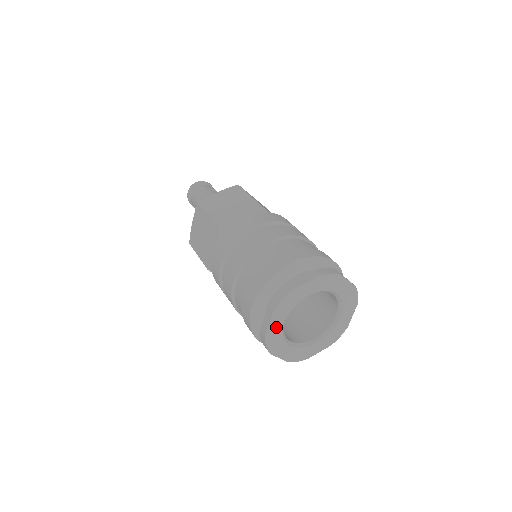
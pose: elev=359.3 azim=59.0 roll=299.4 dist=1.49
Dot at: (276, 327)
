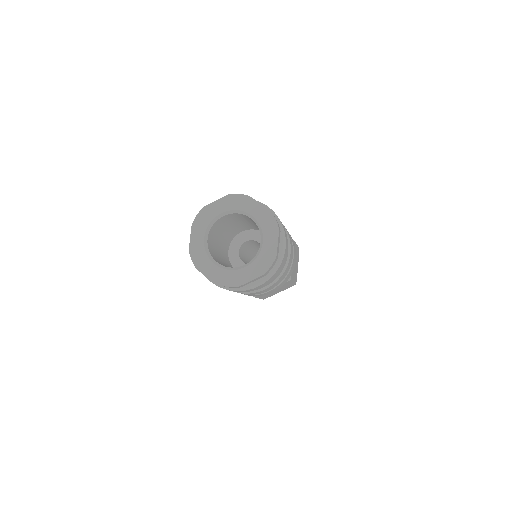
Dot at: (197, 241)
